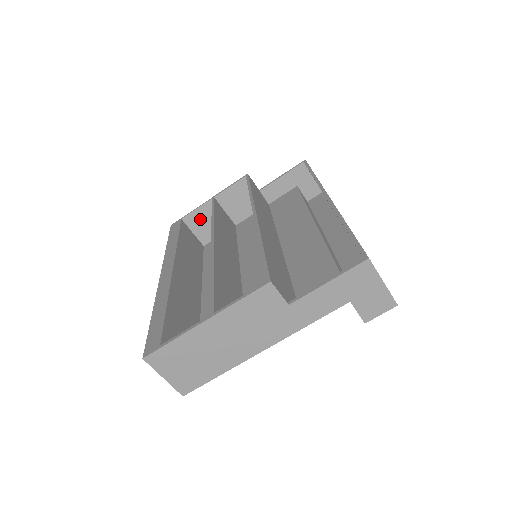
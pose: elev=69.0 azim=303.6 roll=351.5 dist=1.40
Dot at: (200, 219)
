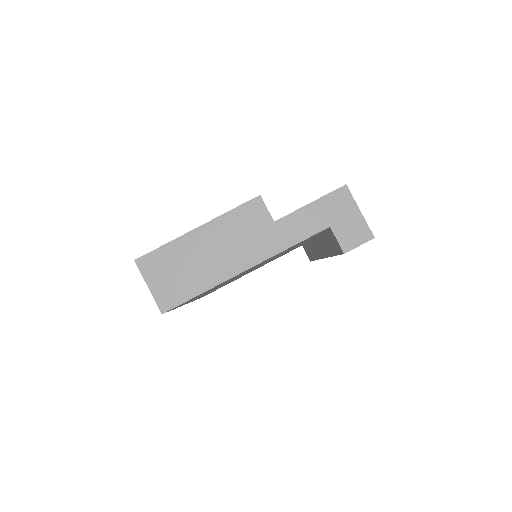
Dot at: occluded
